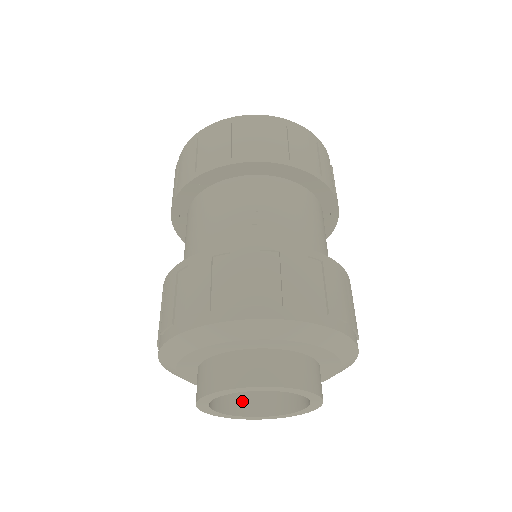
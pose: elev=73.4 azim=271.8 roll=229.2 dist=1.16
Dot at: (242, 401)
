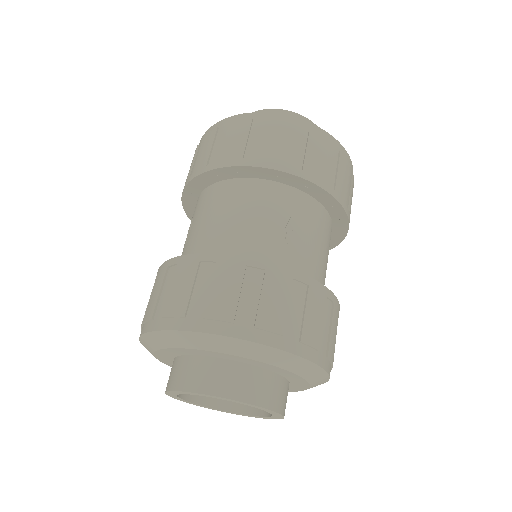
Dot at: occluded
